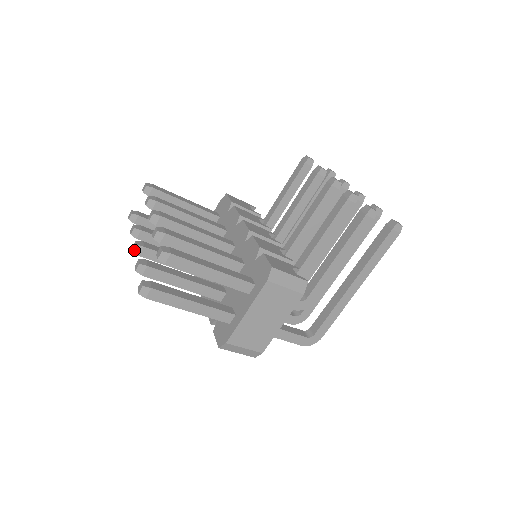
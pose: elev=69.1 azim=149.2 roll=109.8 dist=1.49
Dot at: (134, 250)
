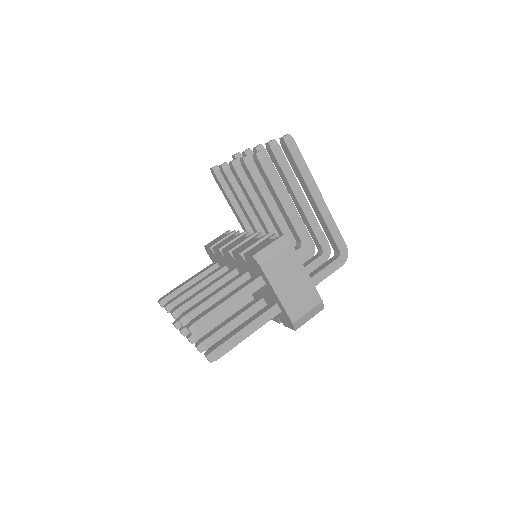
Dot at: (191, 343)
